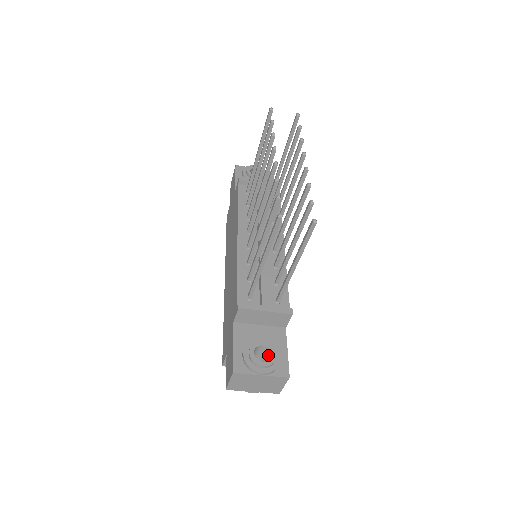
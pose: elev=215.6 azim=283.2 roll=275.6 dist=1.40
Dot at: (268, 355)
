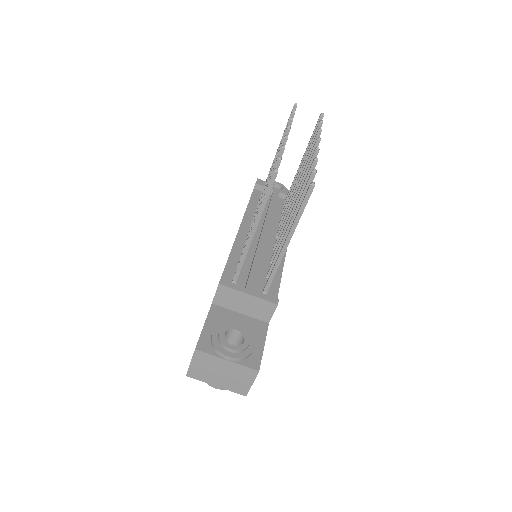
Dot at: (241, 343)
